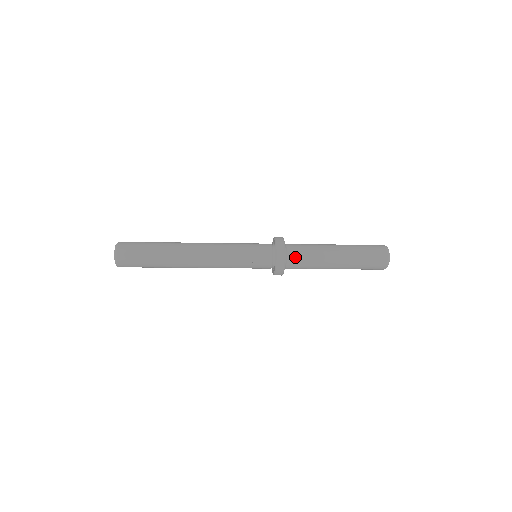
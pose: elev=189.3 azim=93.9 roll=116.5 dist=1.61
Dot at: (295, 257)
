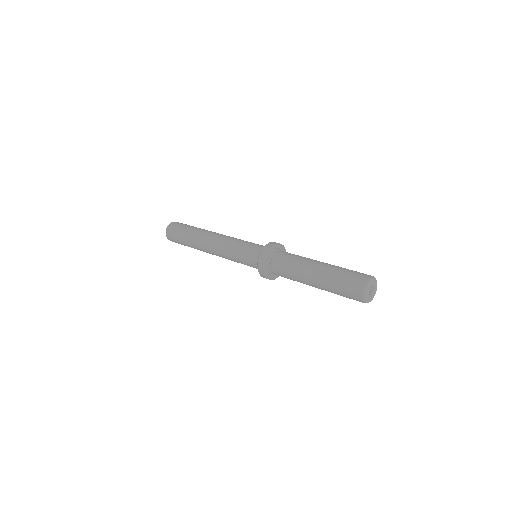
Dot at: (281, 276)
